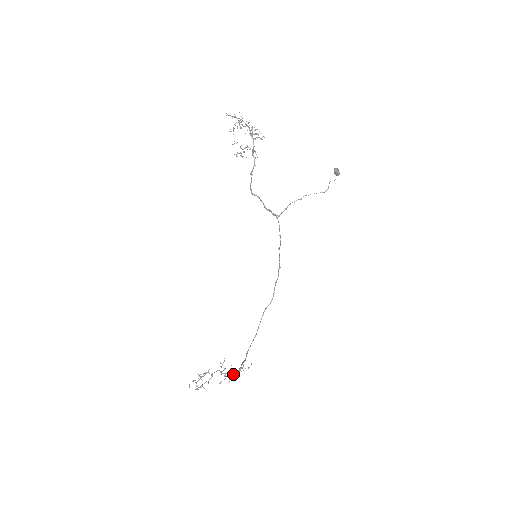
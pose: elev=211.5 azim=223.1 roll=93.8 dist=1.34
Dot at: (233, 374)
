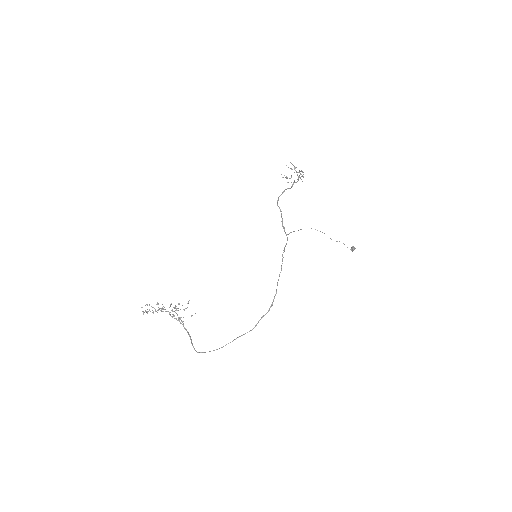
Dot at: (177, 310)
